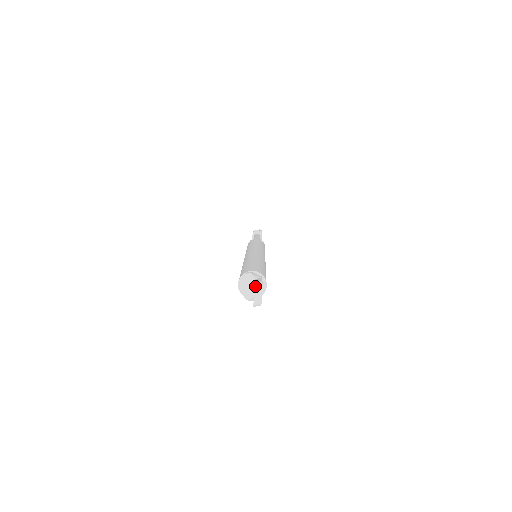
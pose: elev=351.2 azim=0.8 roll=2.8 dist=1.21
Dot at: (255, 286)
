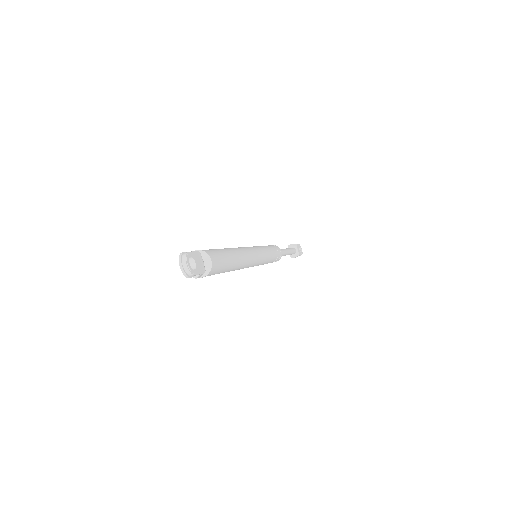
Dot at: (179, 257)
